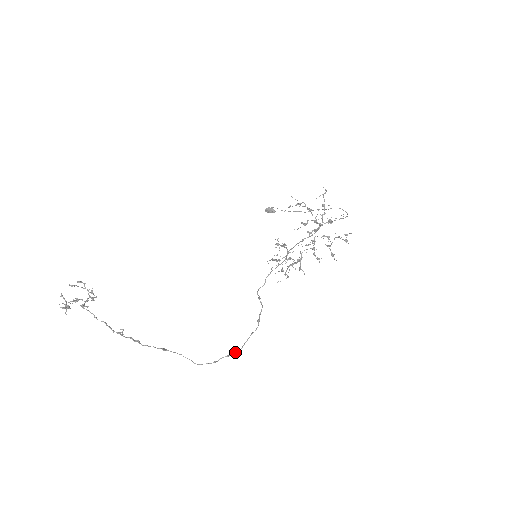
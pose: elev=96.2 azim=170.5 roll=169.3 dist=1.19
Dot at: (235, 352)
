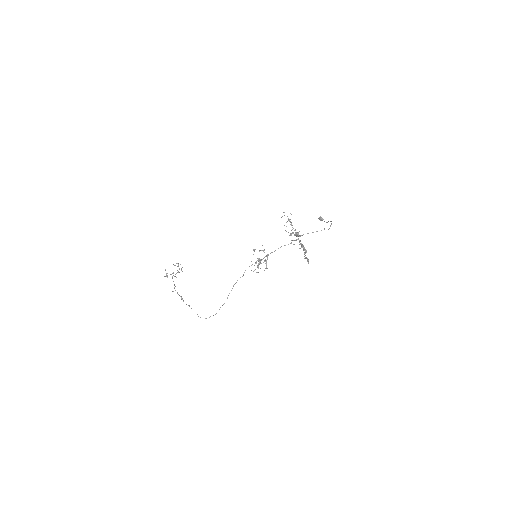
Dot at: (215, 314)
